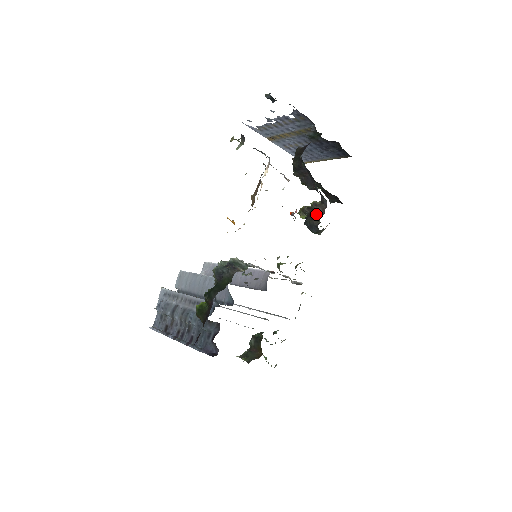
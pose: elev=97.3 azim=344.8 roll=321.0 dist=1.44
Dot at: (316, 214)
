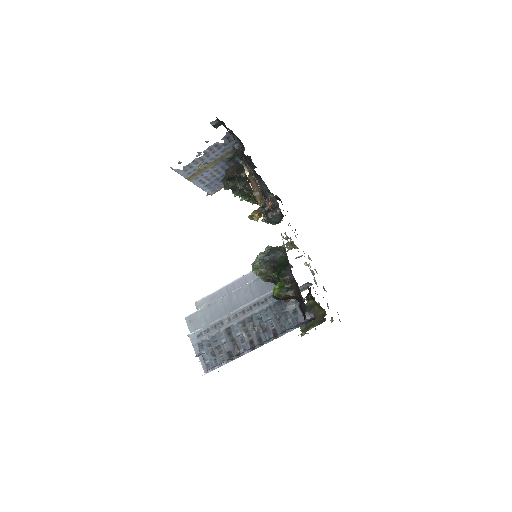
Dot at: (273, 207)
